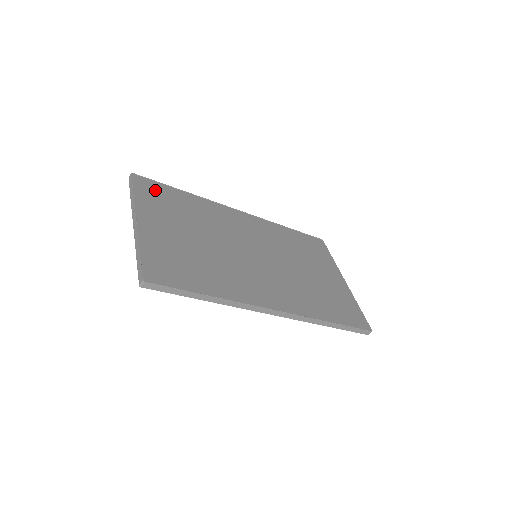
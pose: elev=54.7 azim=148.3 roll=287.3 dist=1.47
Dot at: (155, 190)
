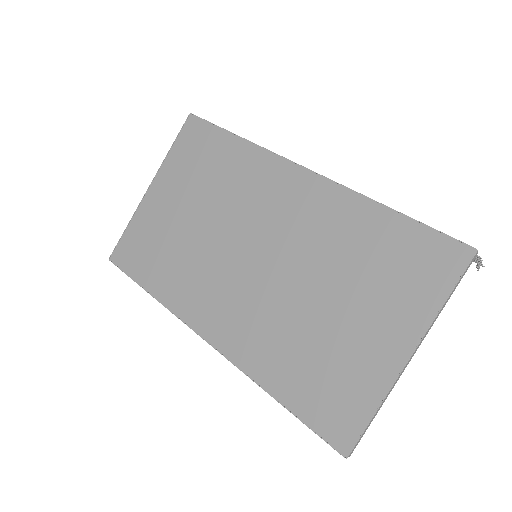
Dot at: (199, 139)
